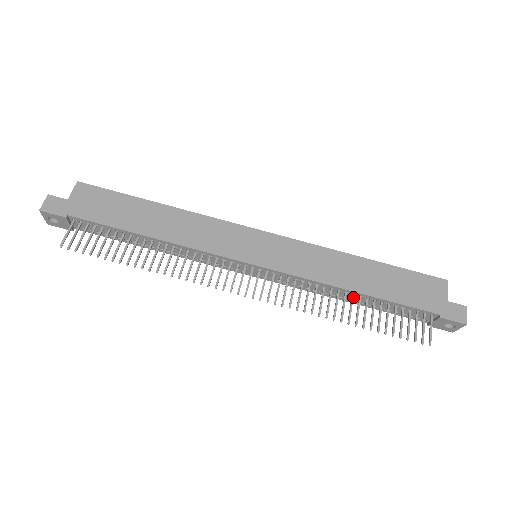
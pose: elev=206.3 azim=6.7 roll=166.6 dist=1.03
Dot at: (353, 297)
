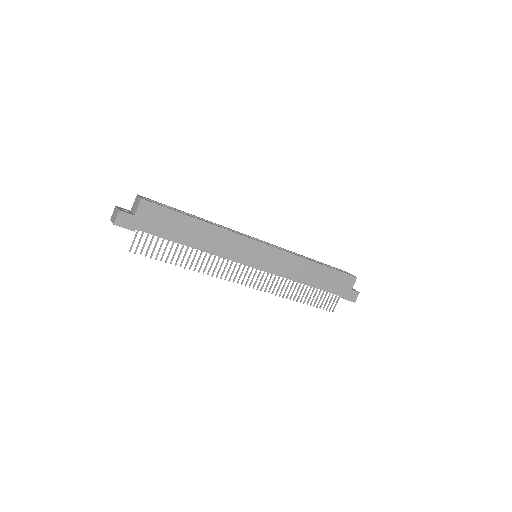
Dot at: occluded
